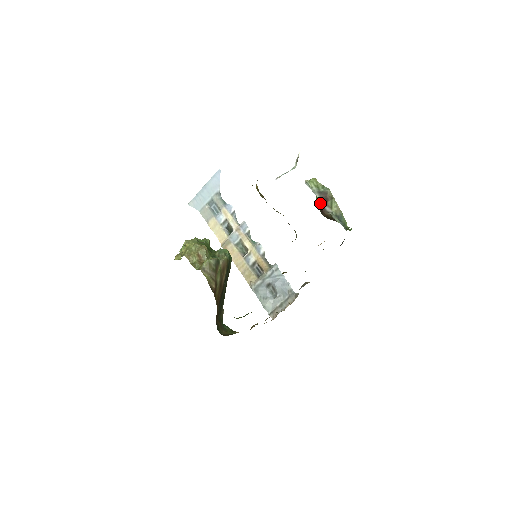
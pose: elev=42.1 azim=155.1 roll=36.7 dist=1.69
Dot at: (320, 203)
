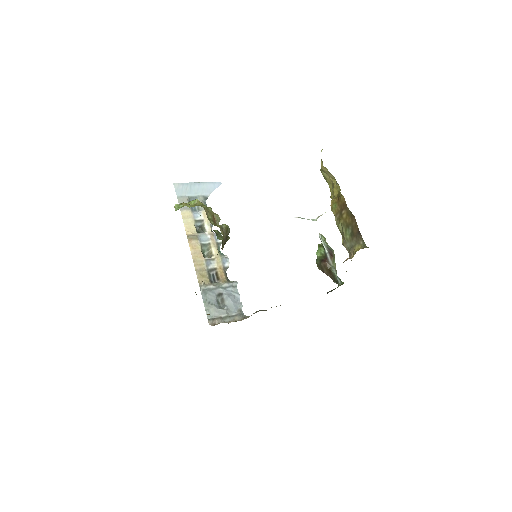
Dot at: (320, 256)
